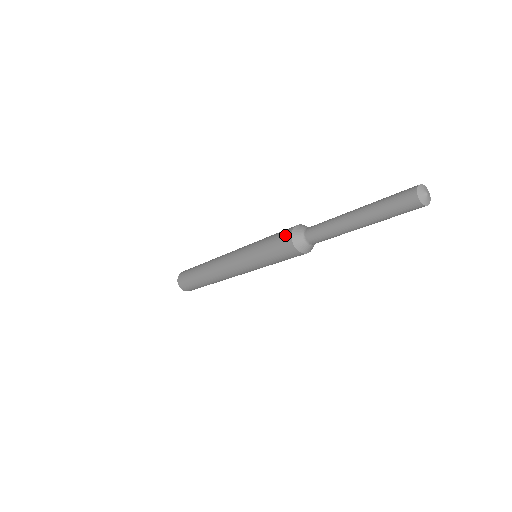
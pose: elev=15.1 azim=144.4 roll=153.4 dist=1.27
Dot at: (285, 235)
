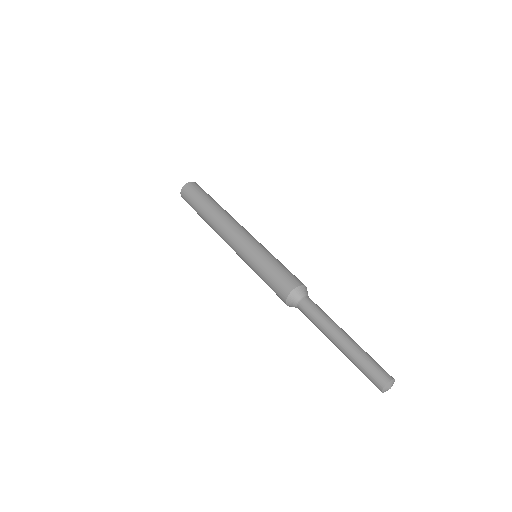
Dot at: occluded
